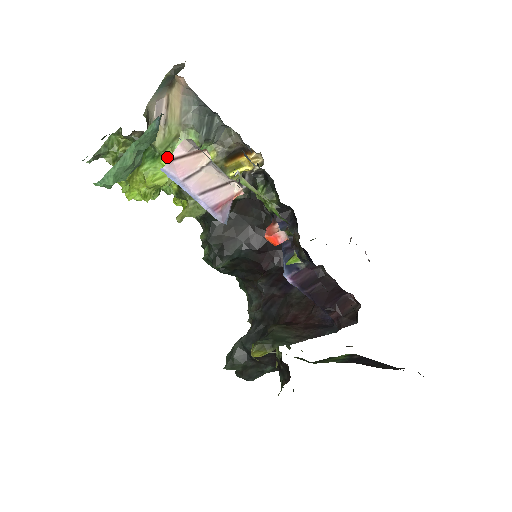
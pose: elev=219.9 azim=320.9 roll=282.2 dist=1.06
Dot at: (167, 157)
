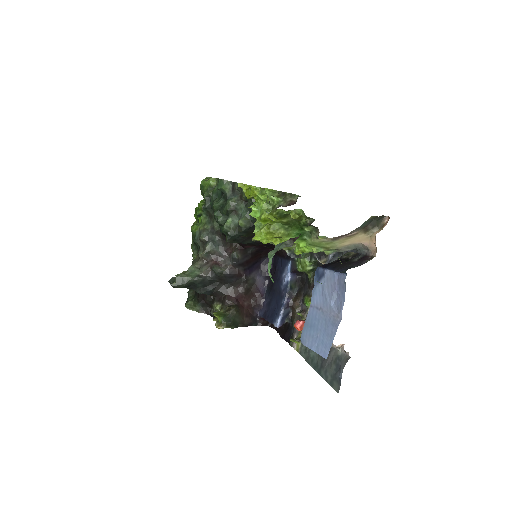
Dot at: (307, 245)
